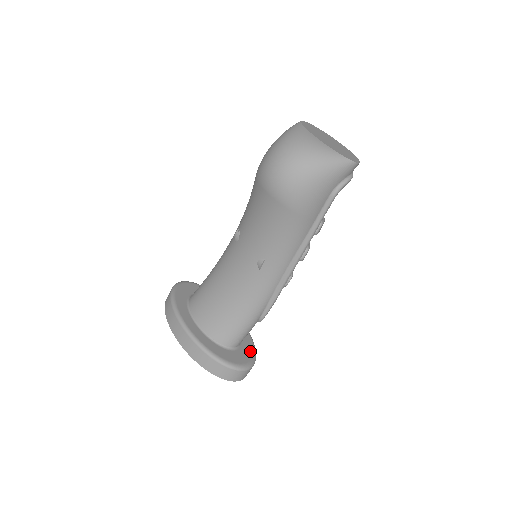
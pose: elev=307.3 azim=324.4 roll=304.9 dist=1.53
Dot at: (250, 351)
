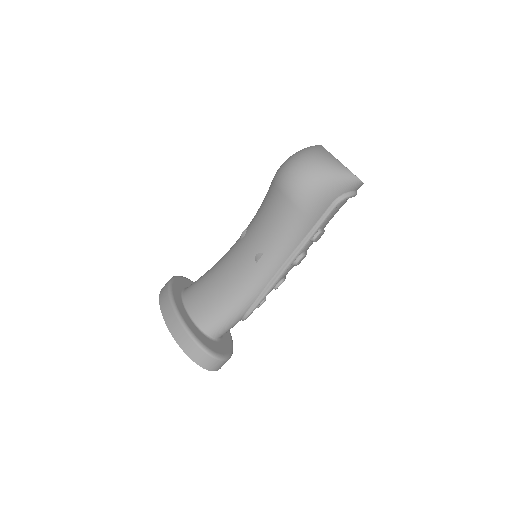
Dot at: (228, 348)
